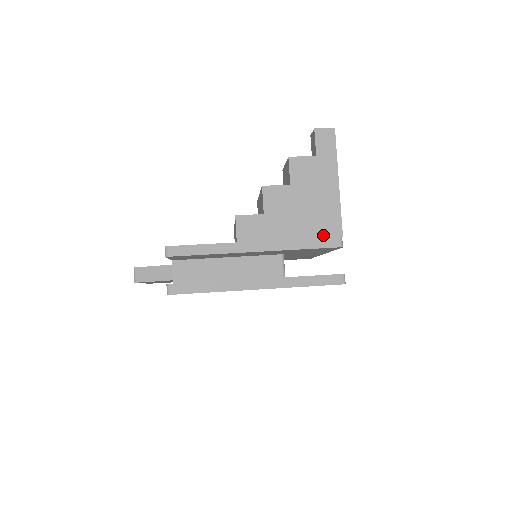
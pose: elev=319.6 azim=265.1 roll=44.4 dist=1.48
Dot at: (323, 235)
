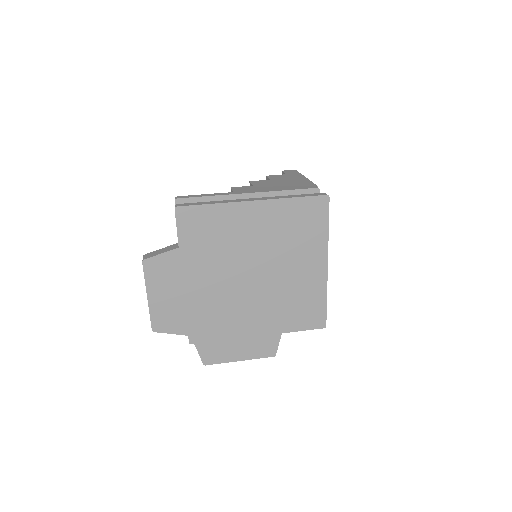
Dot at: (301, 186)
